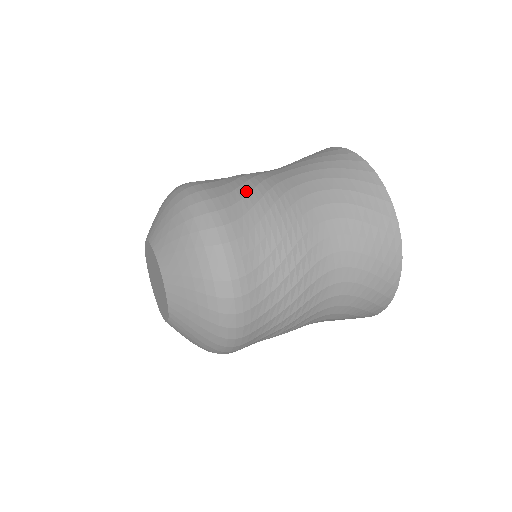
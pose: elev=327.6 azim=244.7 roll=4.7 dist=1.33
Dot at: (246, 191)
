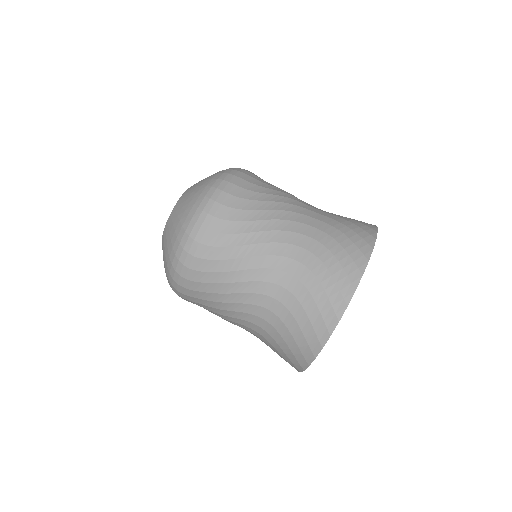
Dot at: (264, 199)
